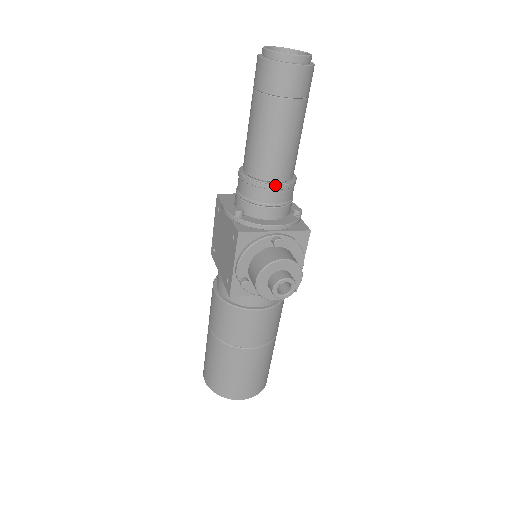
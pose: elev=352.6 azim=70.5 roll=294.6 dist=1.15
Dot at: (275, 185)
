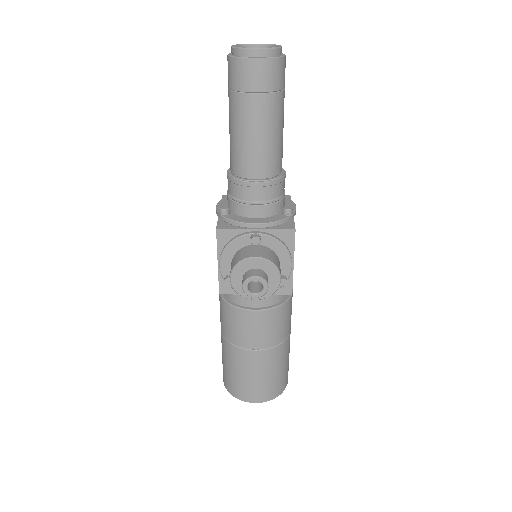
Dot at: (253, 182)
